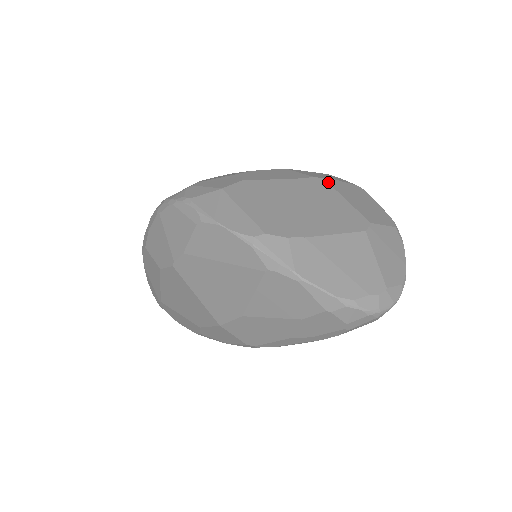
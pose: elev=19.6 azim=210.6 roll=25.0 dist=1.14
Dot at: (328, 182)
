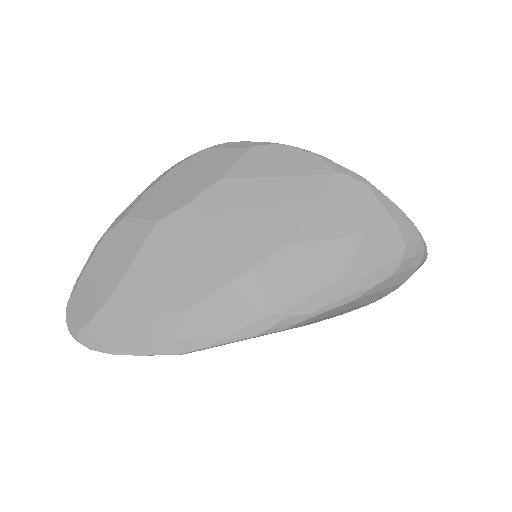
Dot at: occluded
